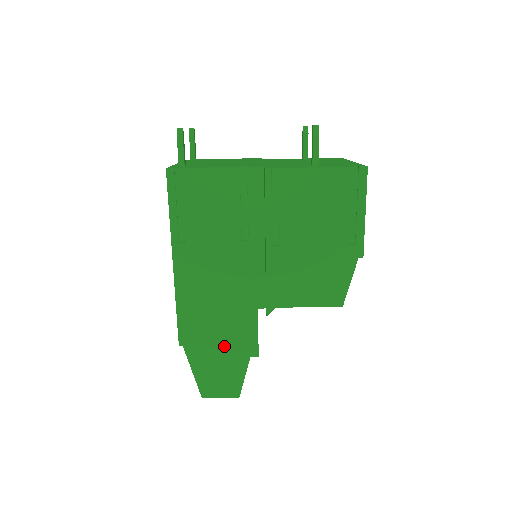
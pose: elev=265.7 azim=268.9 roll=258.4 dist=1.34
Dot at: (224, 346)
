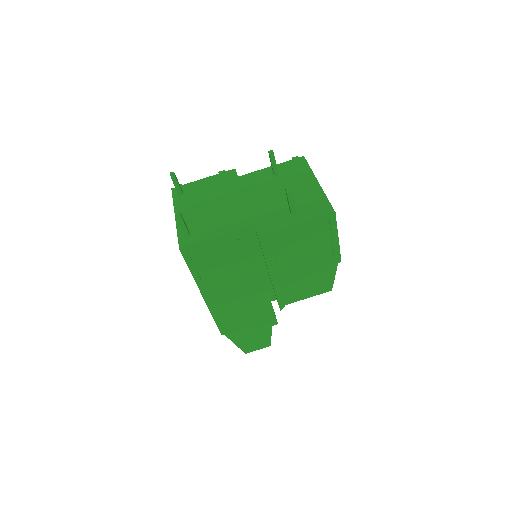
Dot at: (253, 326)
